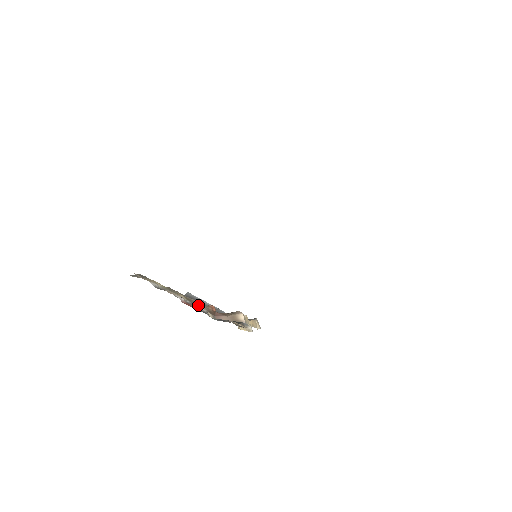
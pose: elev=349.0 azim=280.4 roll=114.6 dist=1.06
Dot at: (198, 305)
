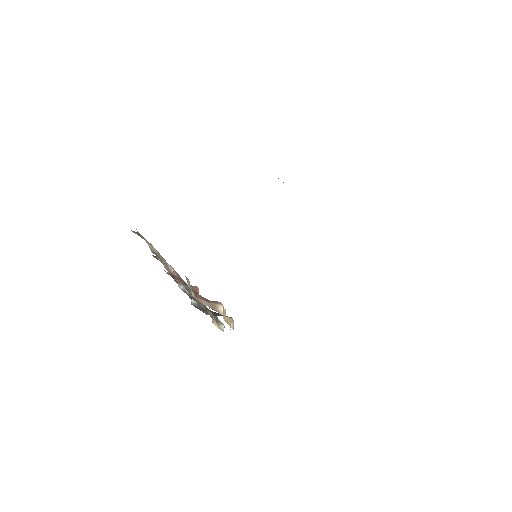
Dot at: (184, 282)
